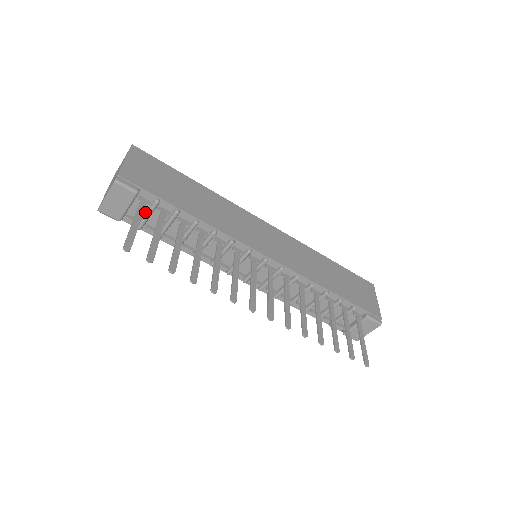
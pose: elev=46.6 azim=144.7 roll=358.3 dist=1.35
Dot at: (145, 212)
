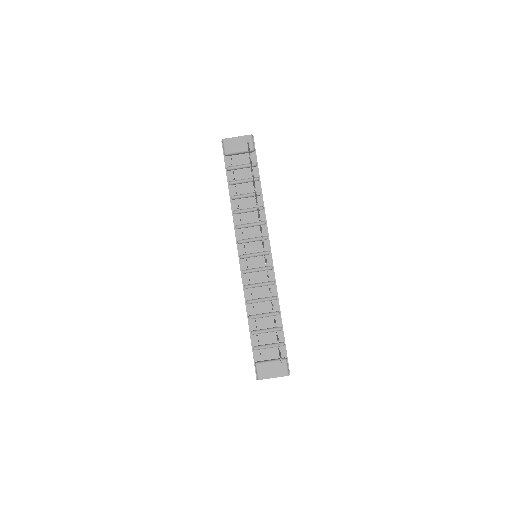
Dot at: (241, 165)
